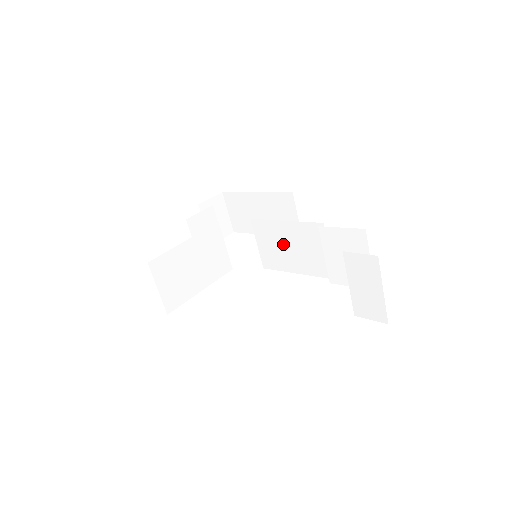
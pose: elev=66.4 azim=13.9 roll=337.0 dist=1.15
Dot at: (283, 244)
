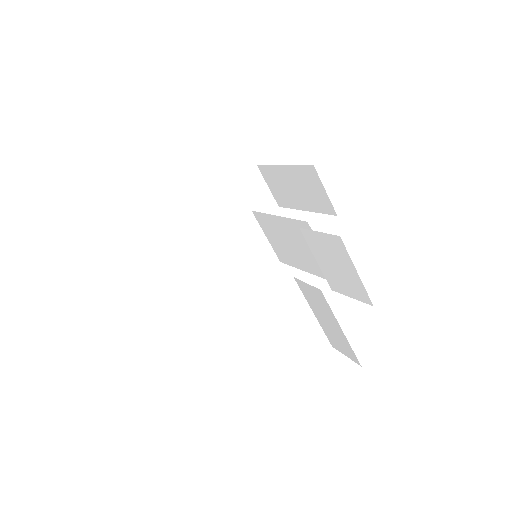
Dot at: (285, 240)
